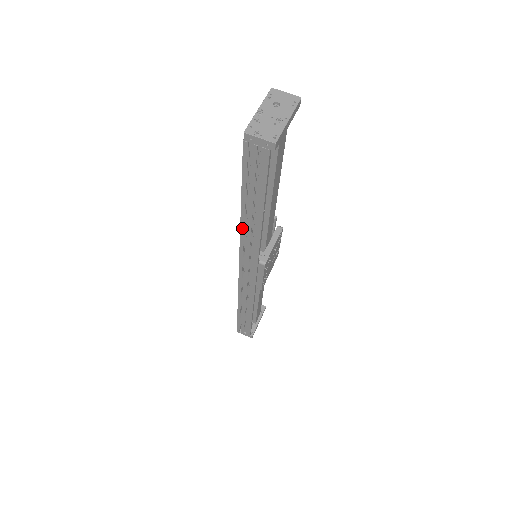
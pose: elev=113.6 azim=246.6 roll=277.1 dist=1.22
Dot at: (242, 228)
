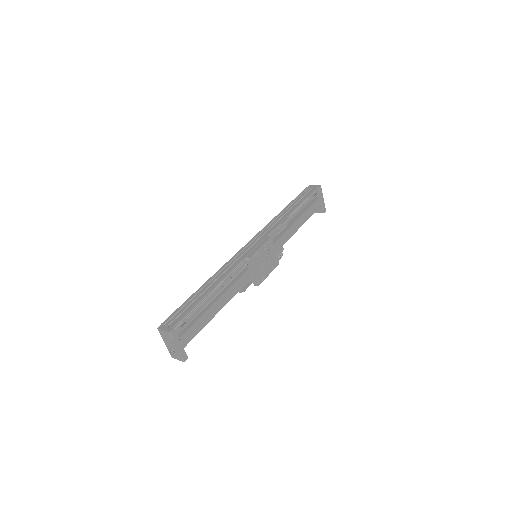
Dot at: (275, 218)
